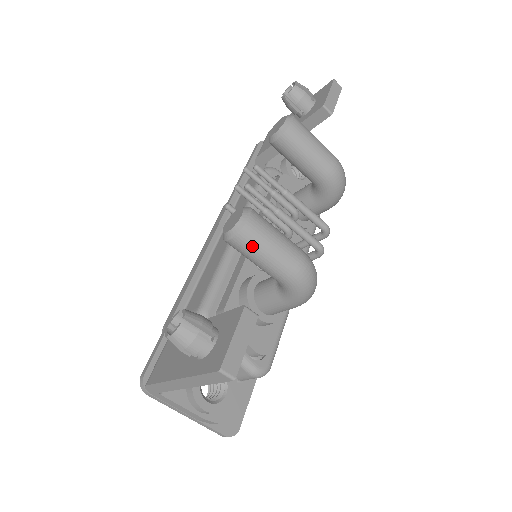
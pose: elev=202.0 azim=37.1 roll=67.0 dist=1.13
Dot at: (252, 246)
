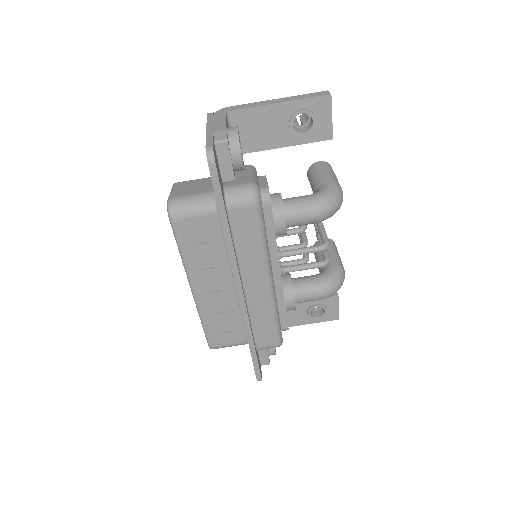
Dot at: (328, 167)
